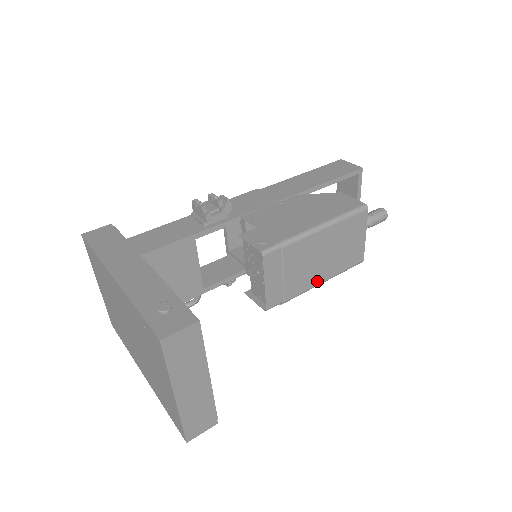
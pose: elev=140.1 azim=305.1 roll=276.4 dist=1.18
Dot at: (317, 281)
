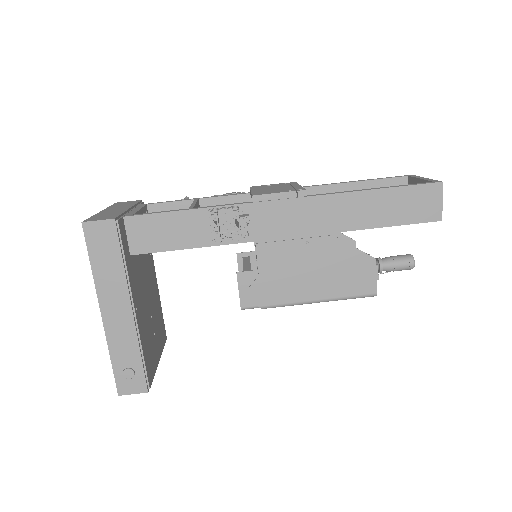
Dot at: occluded
